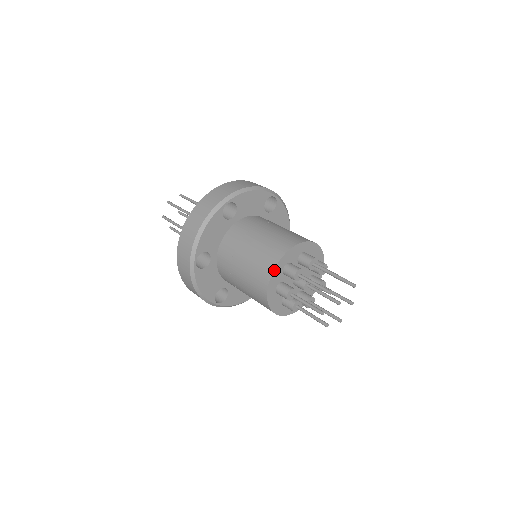
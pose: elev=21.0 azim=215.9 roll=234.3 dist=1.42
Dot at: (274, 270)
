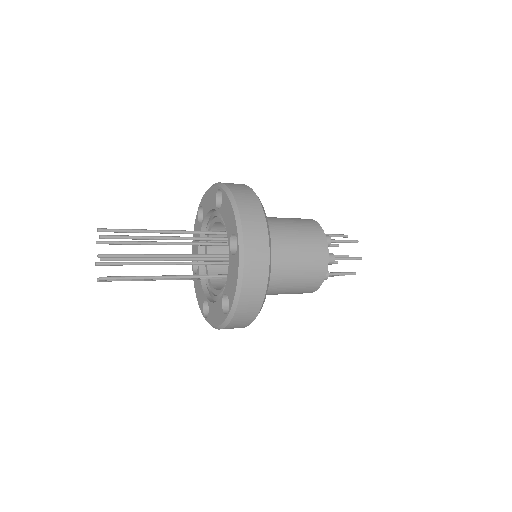
Dot at: (326, 271)
